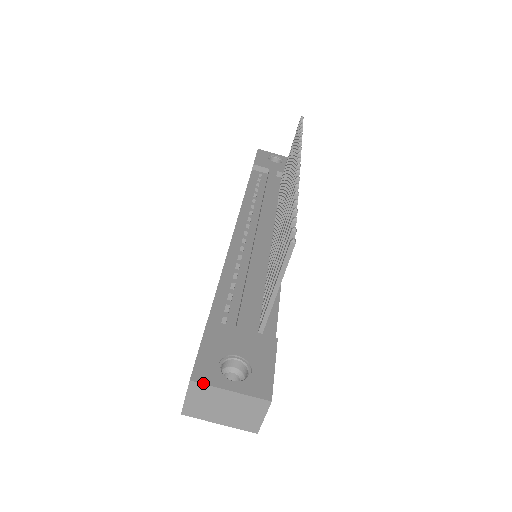
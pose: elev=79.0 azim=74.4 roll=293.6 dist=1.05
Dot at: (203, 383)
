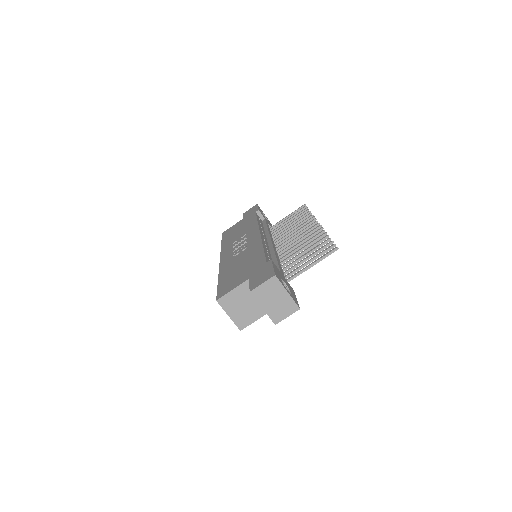
Dot at: (279, 280)
